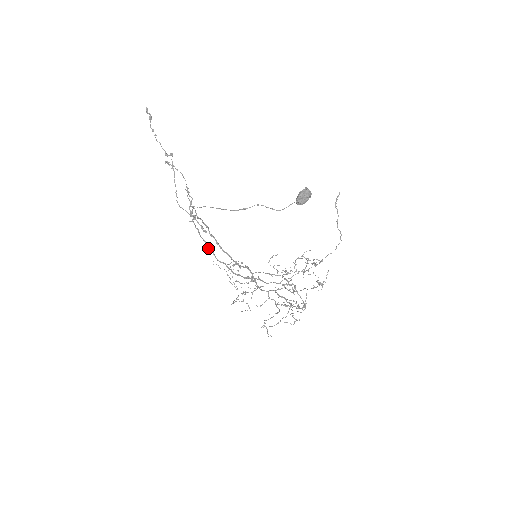
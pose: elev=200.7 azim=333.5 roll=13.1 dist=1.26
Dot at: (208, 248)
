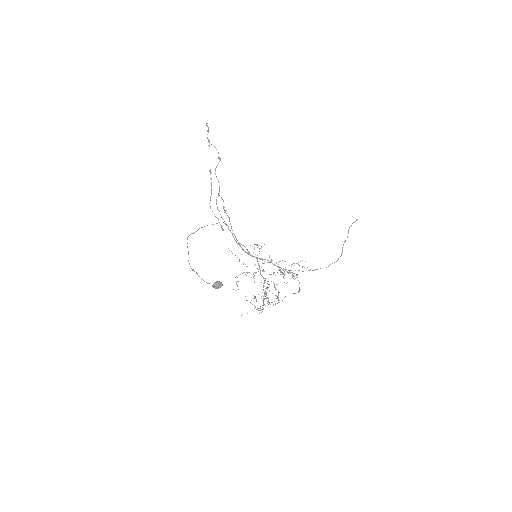
Dot at: (233, 233)
